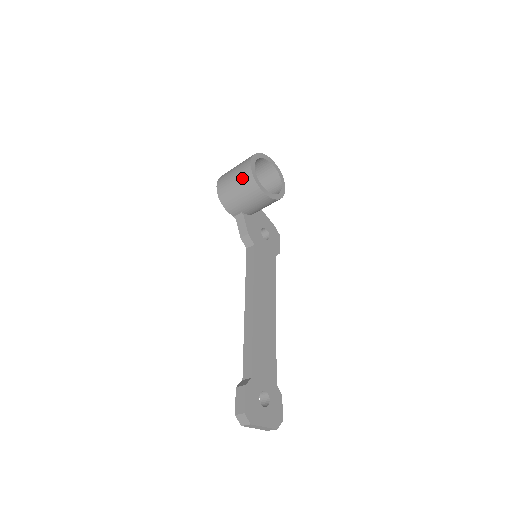
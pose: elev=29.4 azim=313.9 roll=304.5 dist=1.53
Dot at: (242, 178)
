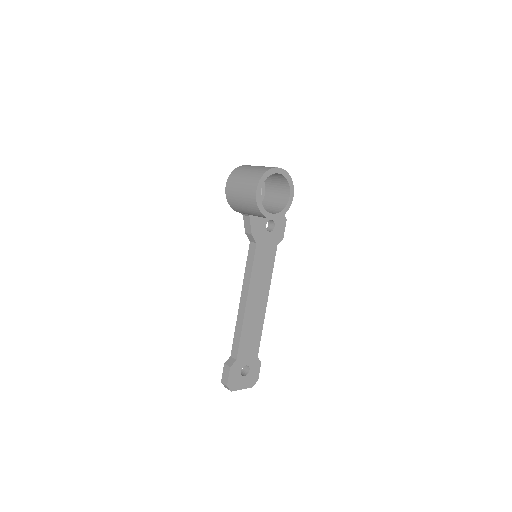
Dot at: (247, 199)
